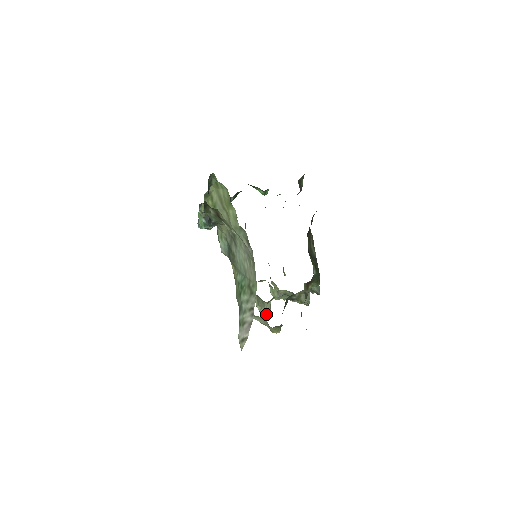
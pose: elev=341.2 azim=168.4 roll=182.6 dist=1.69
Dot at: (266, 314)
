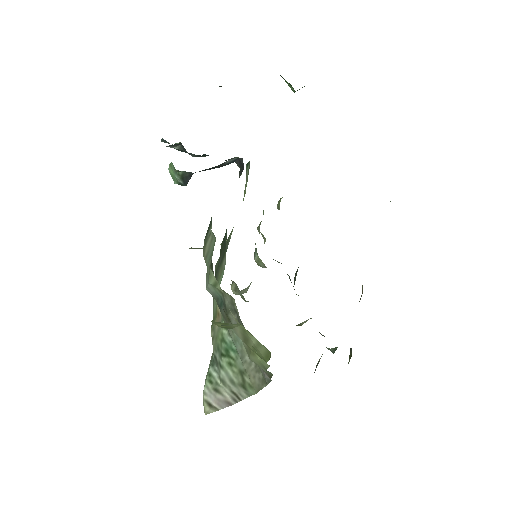
Dot at: occluded
